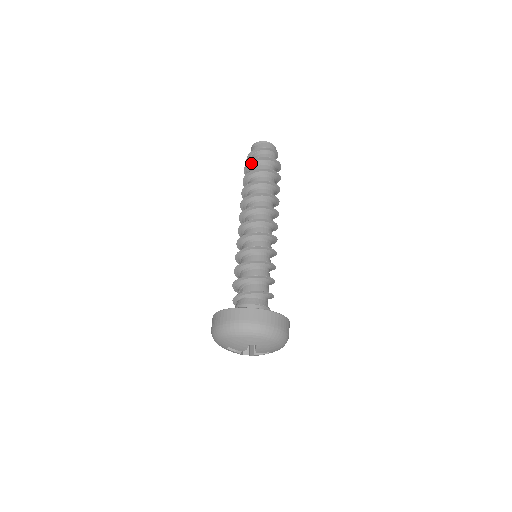
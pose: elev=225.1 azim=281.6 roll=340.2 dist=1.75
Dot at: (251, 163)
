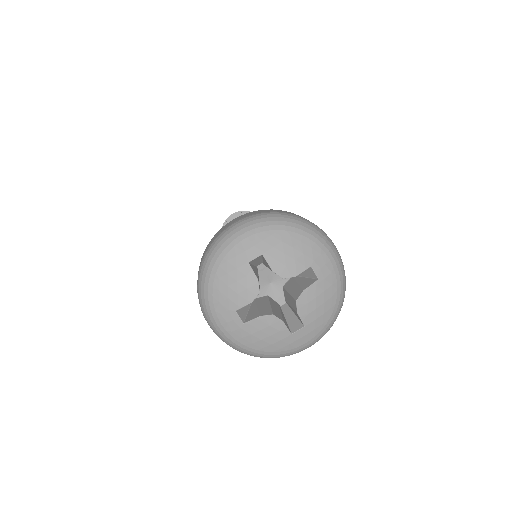
Dot at: occluded
